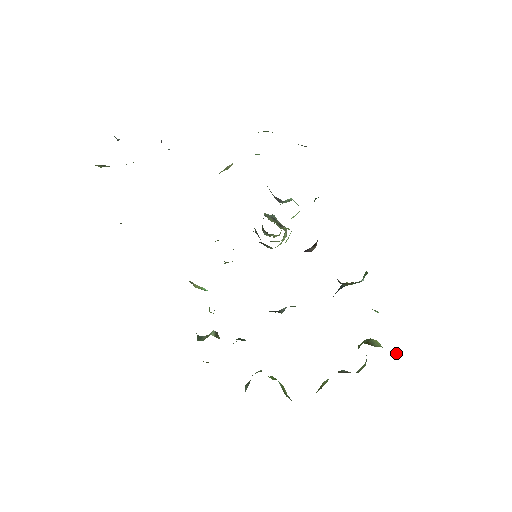
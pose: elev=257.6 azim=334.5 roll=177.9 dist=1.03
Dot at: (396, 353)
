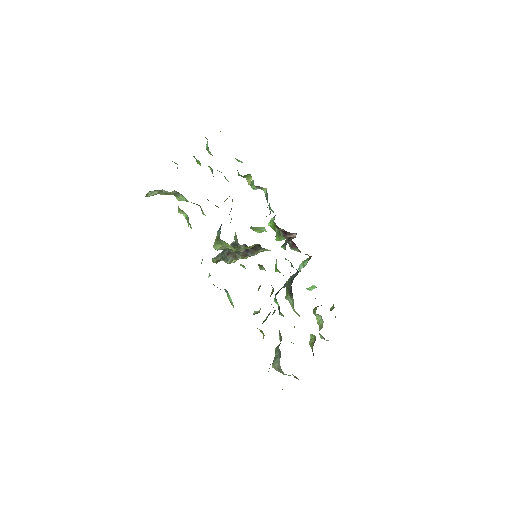
Dot at: (331, 309)
